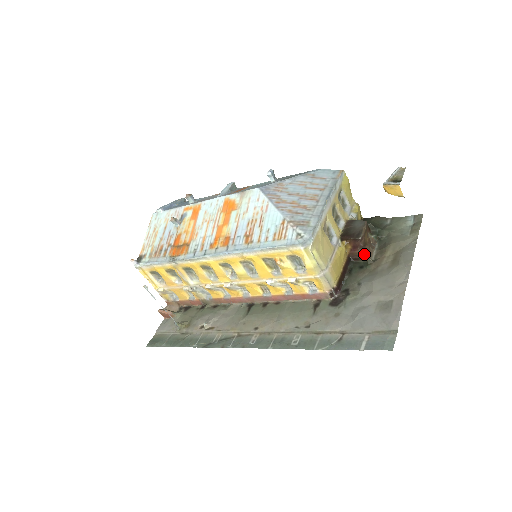
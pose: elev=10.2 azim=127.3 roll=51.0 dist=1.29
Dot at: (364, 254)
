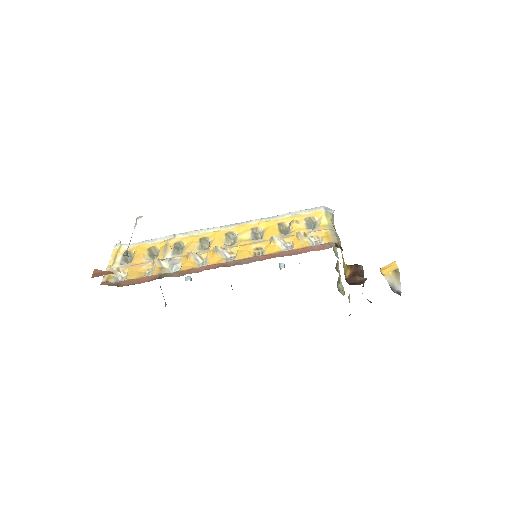
Dot at: (362, 279)
